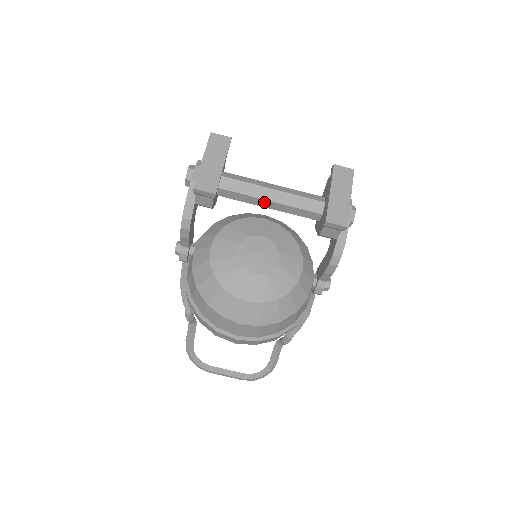
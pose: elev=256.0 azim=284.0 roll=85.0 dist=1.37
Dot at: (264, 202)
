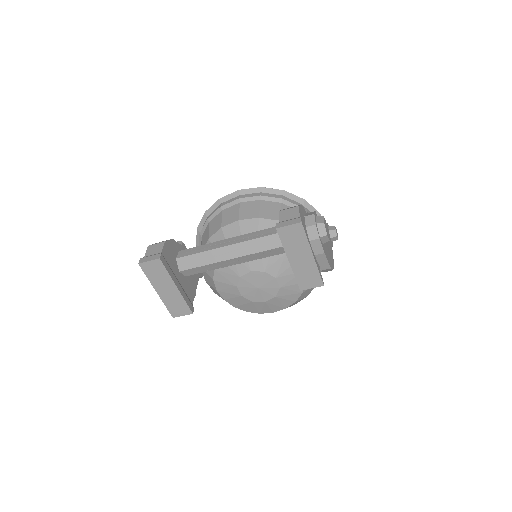
Dot at: (233, 263)
